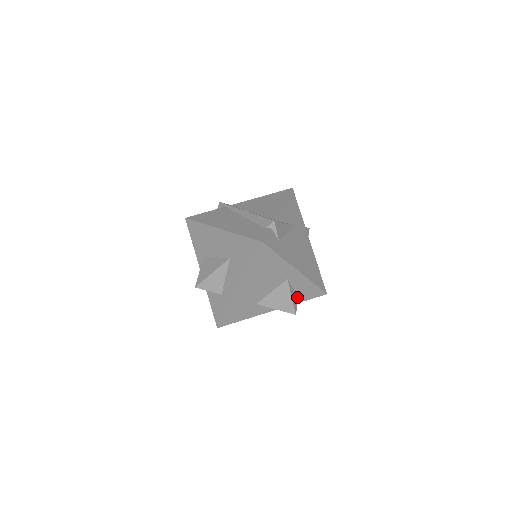
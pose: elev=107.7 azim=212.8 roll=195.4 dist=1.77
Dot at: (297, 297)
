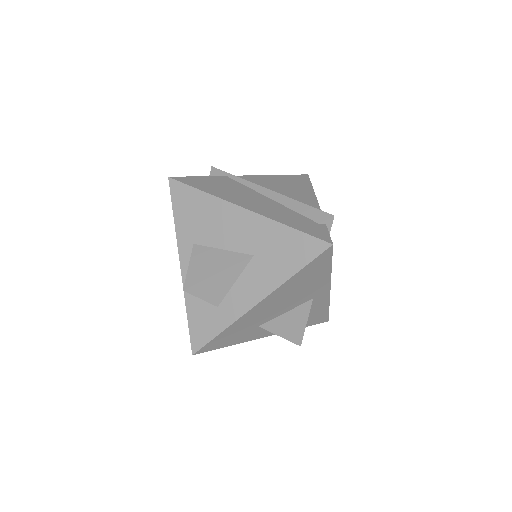
Dot at: occluded
